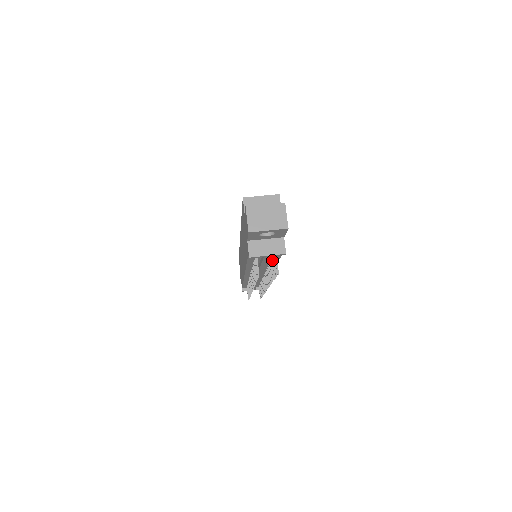
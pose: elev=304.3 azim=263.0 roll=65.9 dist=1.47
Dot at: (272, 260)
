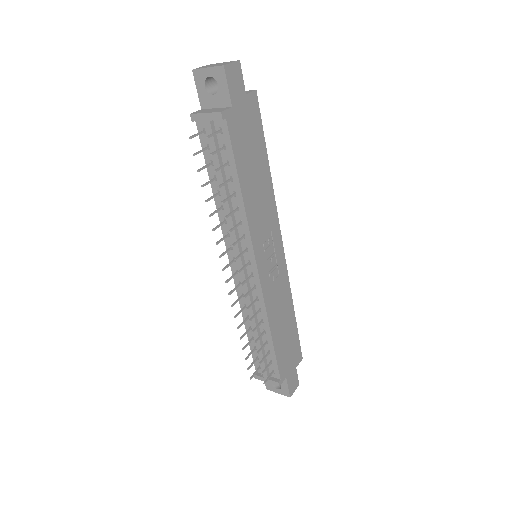
Dot at: (226, 163)
